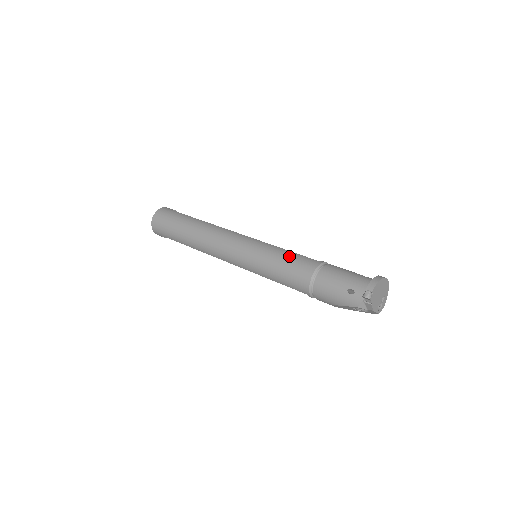
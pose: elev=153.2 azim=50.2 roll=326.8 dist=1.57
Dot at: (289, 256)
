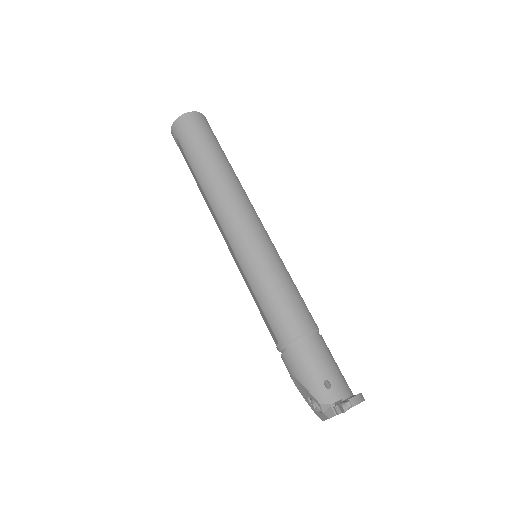
Dot at: (295, 293)
